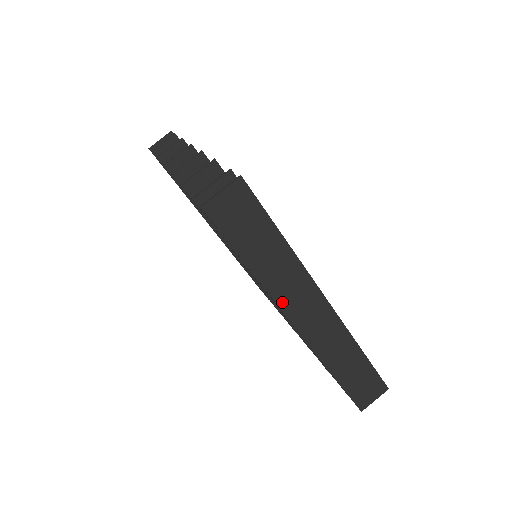
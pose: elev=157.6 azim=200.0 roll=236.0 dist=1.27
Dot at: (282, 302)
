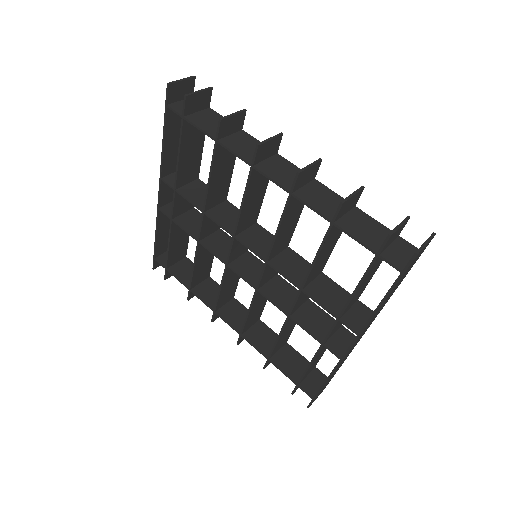
Dot at: occluded
